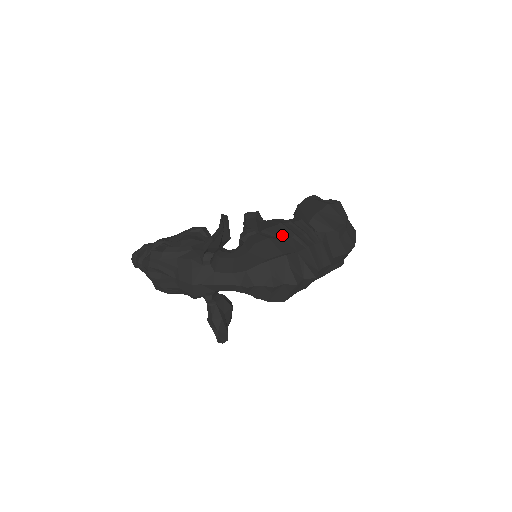
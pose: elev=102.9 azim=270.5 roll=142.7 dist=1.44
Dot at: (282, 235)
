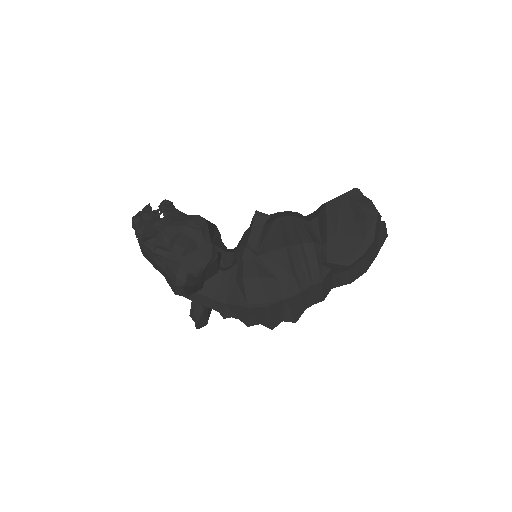
Dot at: (278, 270)
